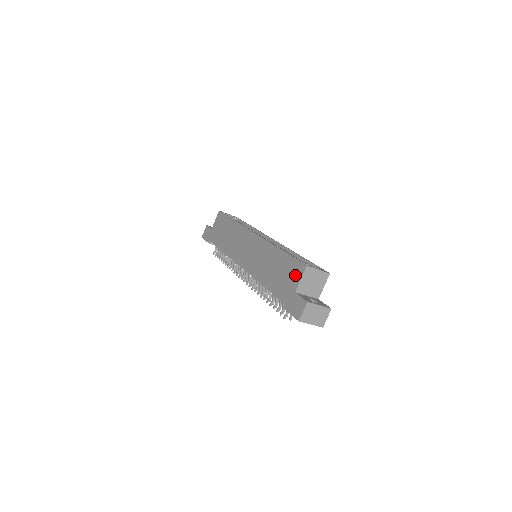
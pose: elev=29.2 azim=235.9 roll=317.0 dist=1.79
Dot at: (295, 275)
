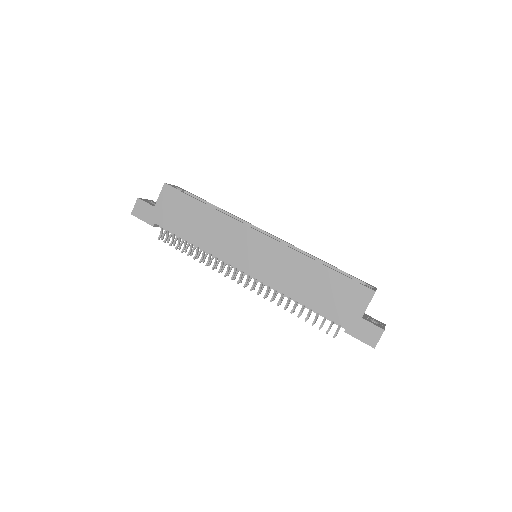
Dot at: (358, 299)
